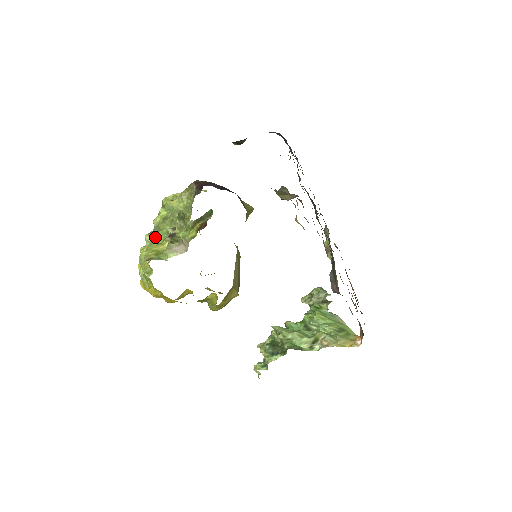
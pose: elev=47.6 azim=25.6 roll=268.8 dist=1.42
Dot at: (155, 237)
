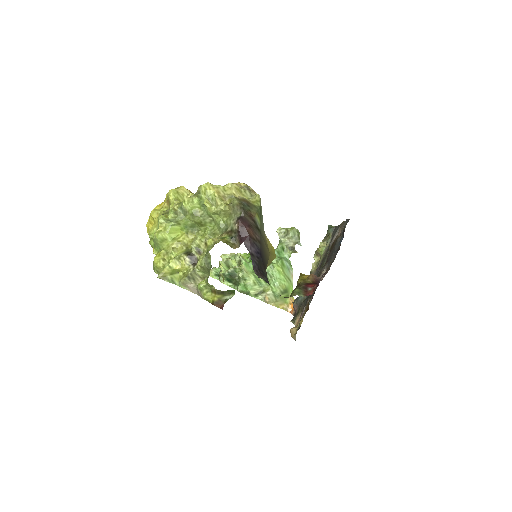
Dot at: (178, 221)
